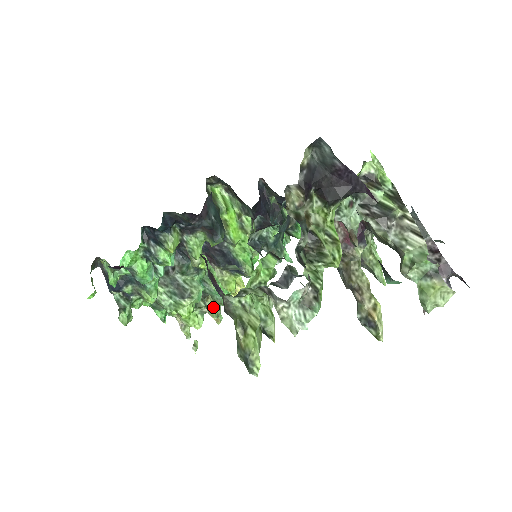
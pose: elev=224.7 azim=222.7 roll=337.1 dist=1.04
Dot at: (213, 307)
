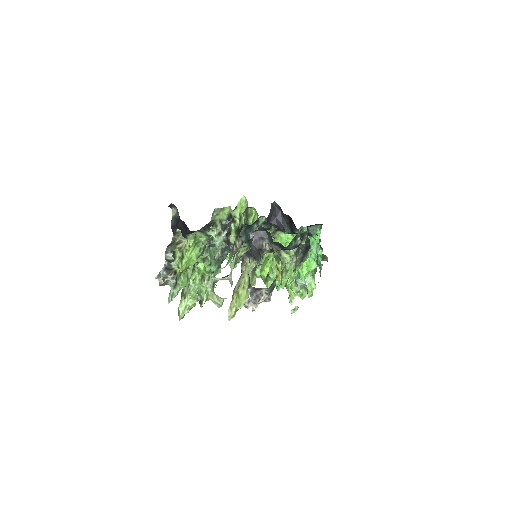
Dot at: (294, 285)
